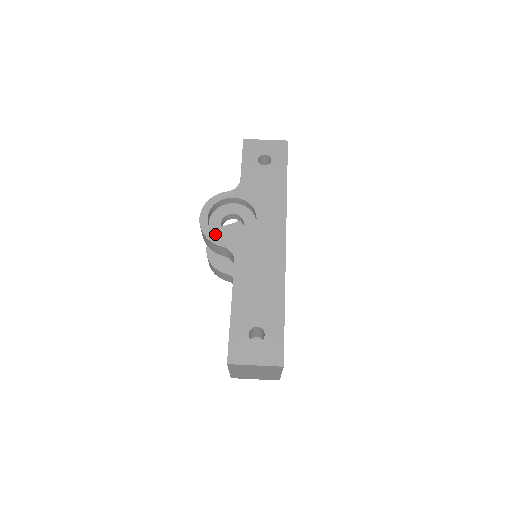
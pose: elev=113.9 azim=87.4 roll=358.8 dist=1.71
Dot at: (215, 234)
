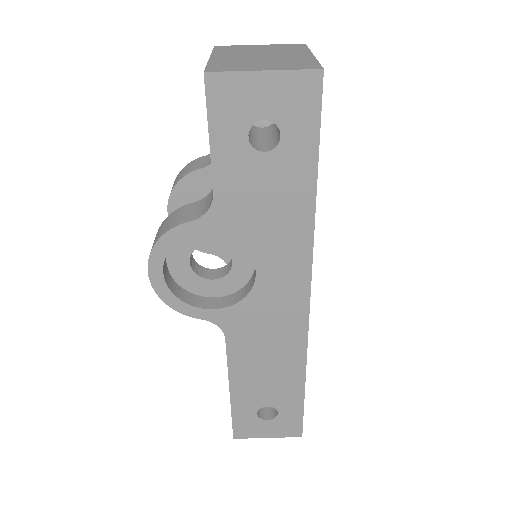
Dot at: (183, 282)
